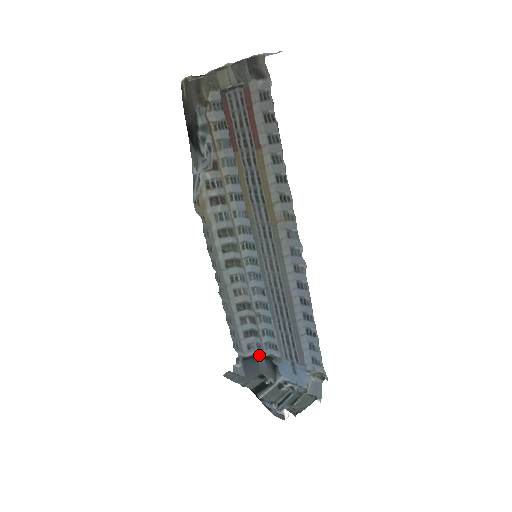
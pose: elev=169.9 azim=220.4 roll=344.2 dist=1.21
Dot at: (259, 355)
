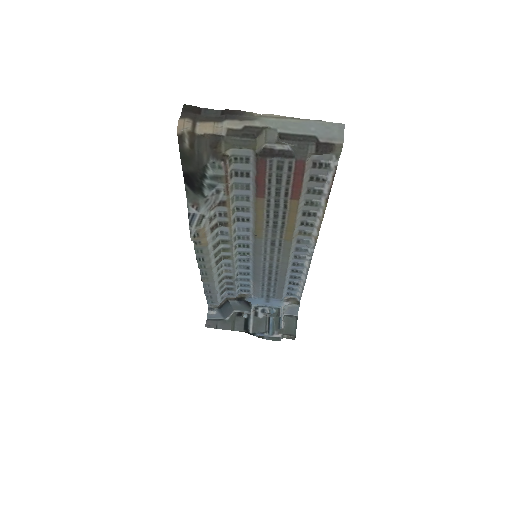
Dot at: (230, 299)
